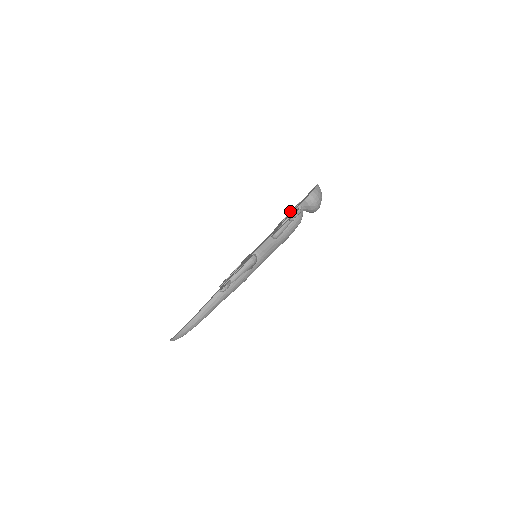
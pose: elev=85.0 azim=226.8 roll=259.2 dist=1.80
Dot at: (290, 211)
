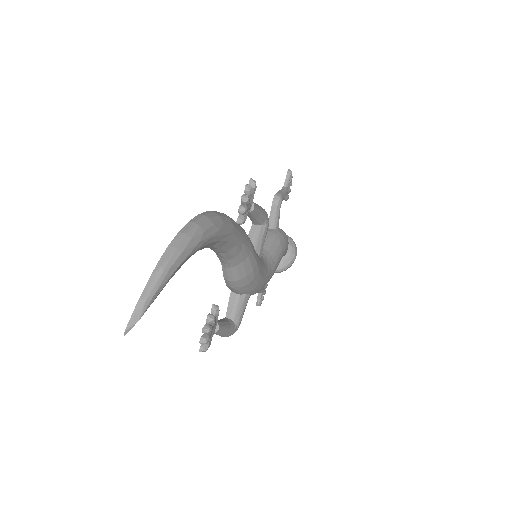
Dot at: (258, 292)
